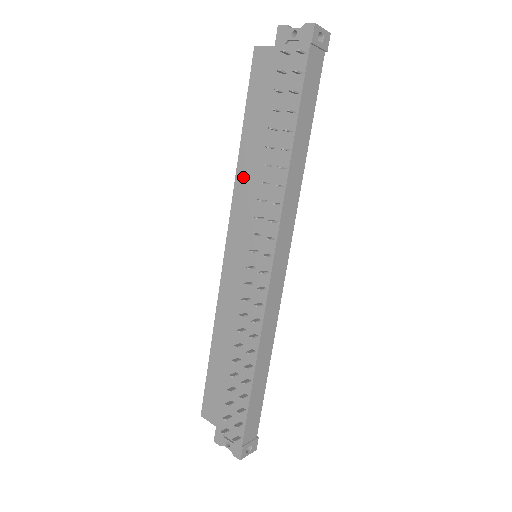
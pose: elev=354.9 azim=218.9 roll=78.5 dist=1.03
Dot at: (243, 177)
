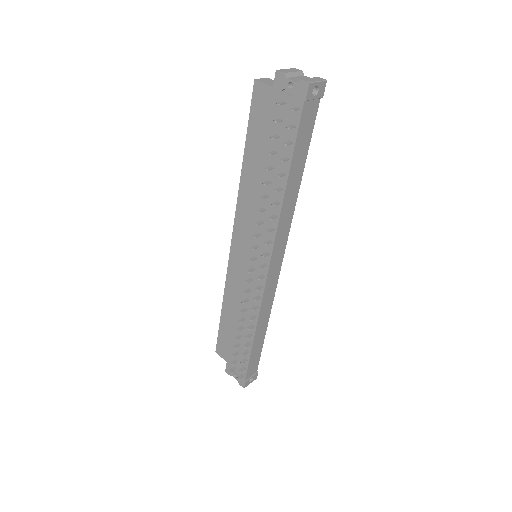
Dot at: (245, 194)
